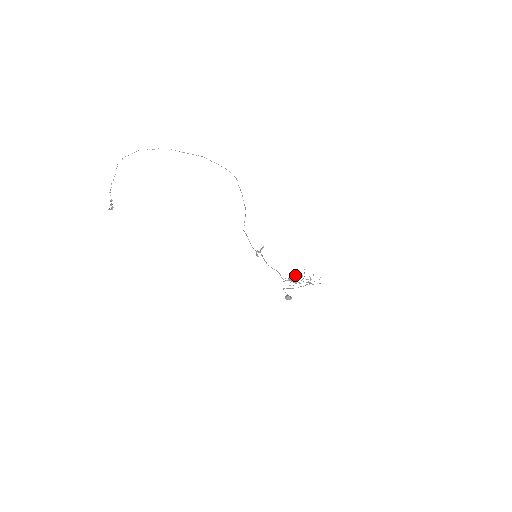
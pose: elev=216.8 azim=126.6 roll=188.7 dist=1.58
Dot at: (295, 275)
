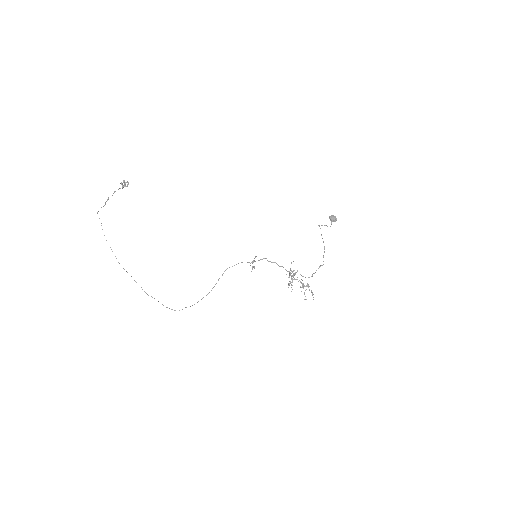
Dot at: (293, 275)
